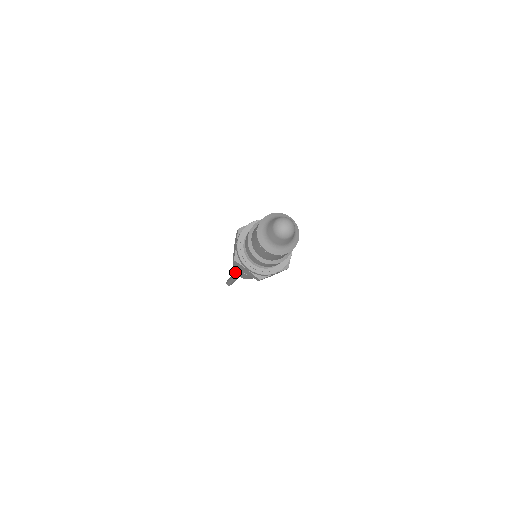
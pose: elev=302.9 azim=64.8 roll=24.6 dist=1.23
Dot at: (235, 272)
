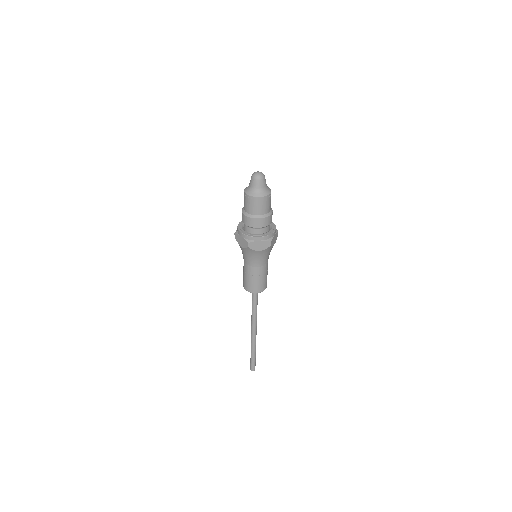
Dot at: (244, 287)
